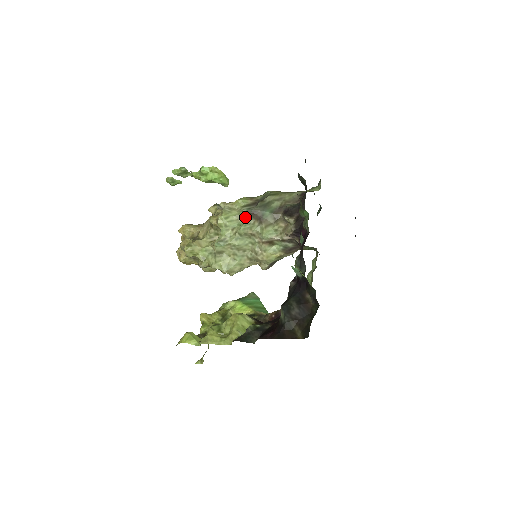
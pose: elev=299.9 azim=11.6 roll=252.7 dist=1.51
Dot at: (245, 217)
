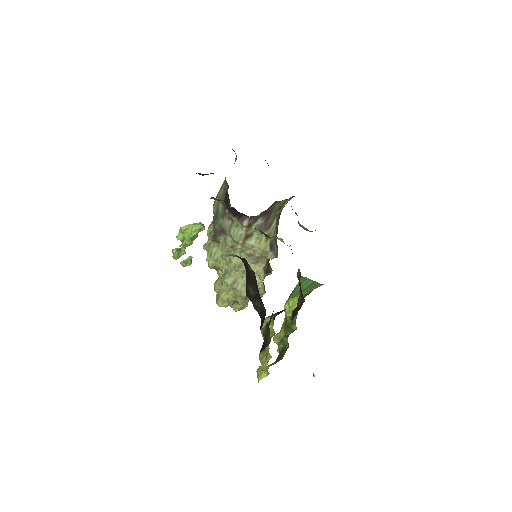
Dot at: (218, 240)
